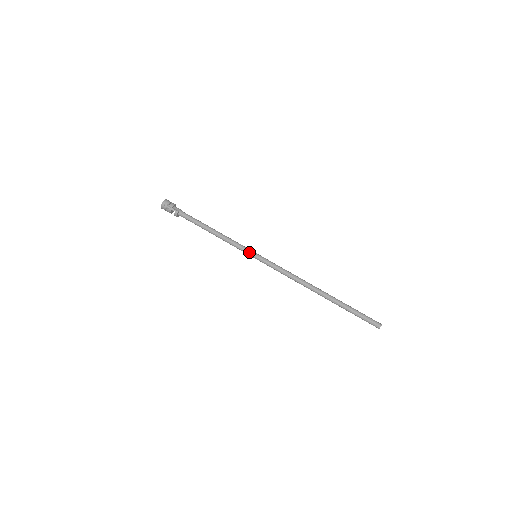
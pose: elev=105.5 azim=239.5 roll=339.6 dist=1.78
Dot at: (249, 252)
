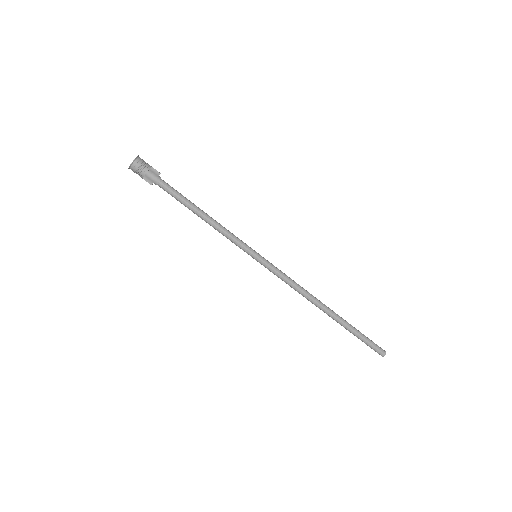
Dot at: occluded
